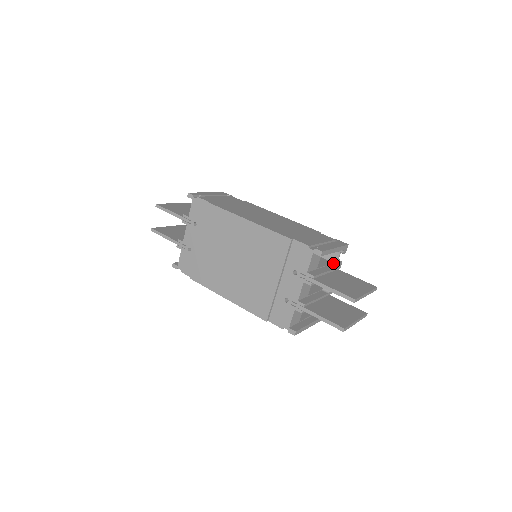
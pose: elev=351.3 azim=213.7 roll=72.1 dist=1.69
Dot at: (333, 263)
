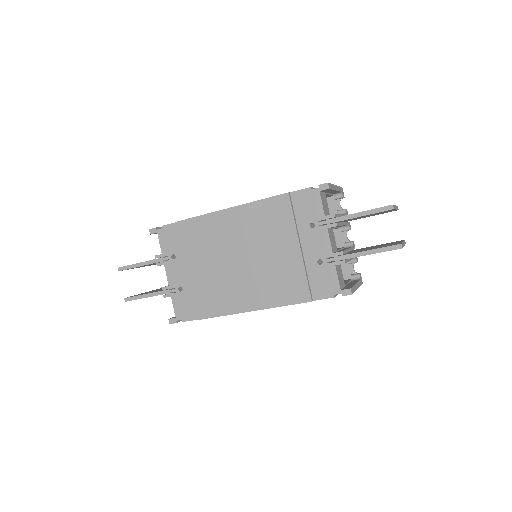
Dot at: (339, 213)
